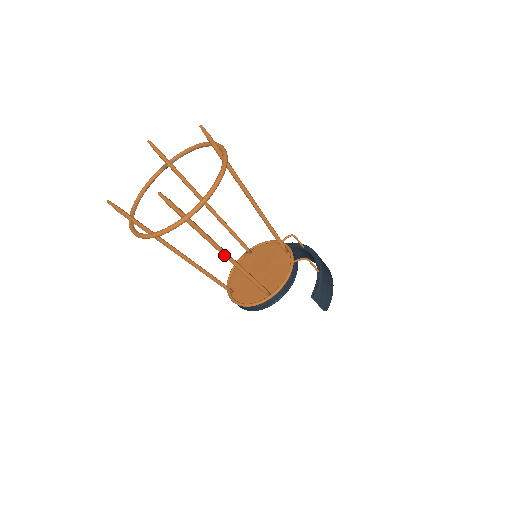
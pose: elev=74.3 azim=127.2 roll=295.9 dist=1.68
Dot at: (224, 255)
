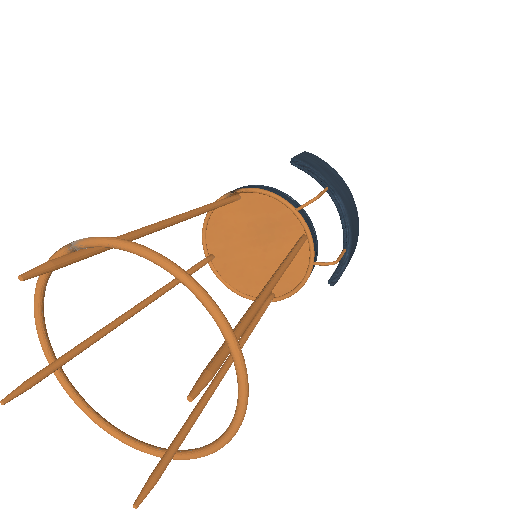
Dot at: (225, 370)
